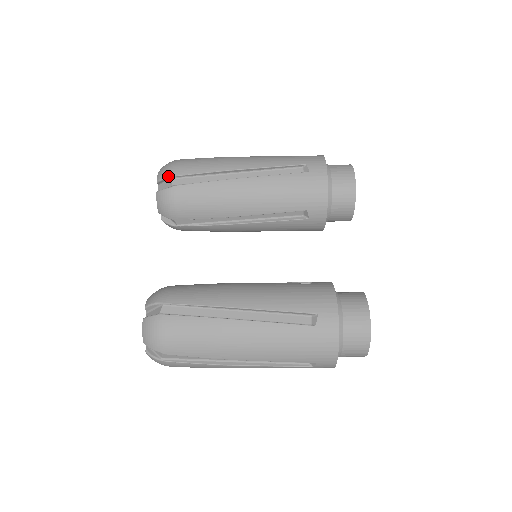
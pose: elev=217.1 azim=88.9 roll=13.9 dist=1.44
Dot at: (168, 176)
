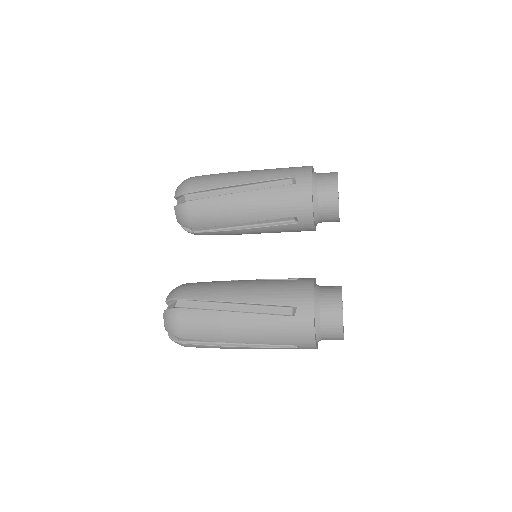
Dot at: (182, 193)
